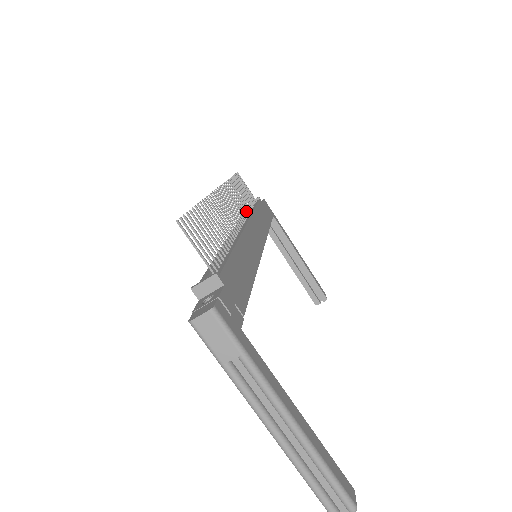
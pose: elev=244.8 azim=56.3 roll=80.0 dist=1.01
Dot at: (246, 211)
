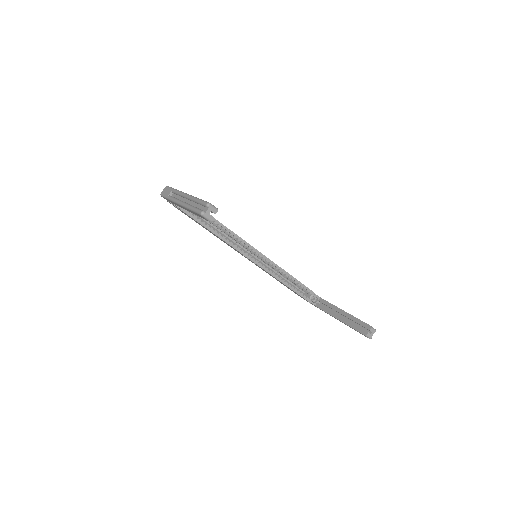
Dot at: occluded
